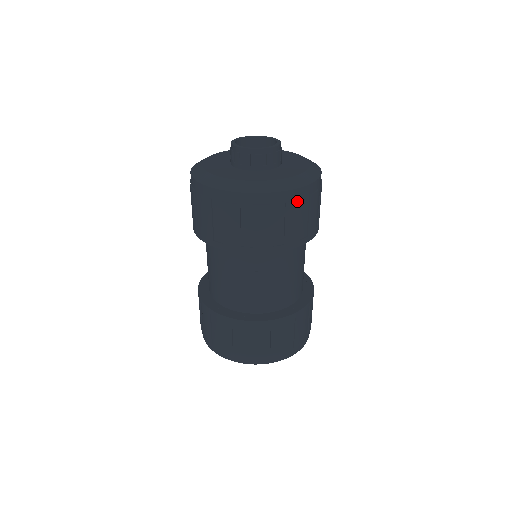
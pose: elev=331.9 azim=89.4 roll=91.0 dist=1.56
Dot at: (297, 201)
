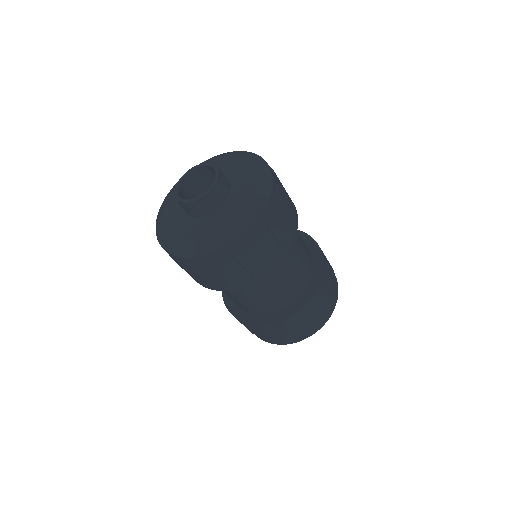
Dot at: (279, 188)
